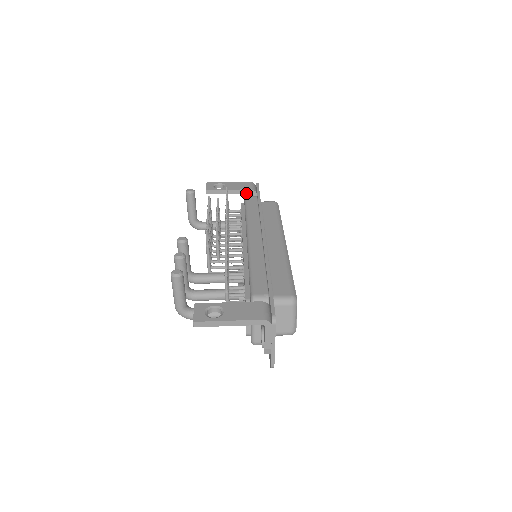
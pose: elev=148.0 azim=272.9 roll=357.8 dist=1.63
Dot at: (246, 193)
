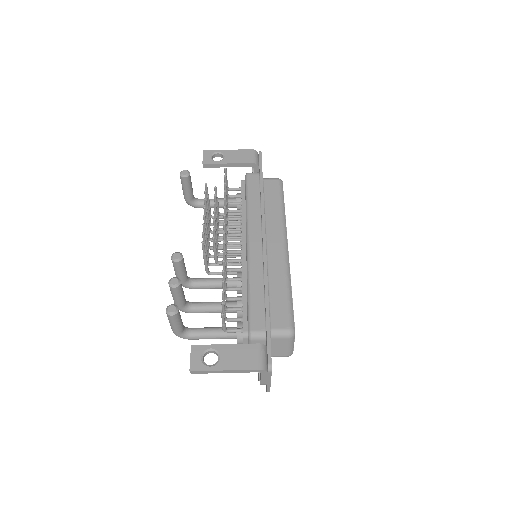
Dot at: (247, 166)
